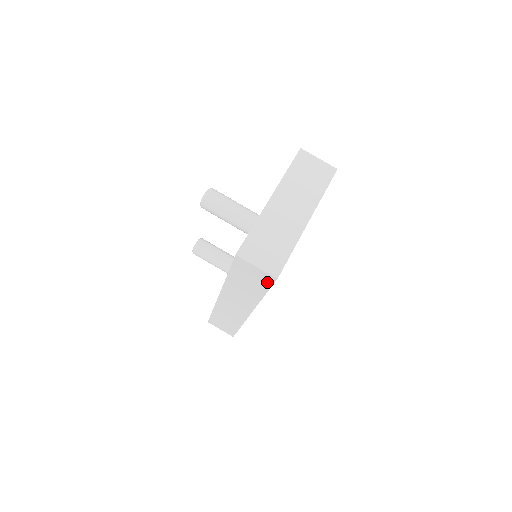
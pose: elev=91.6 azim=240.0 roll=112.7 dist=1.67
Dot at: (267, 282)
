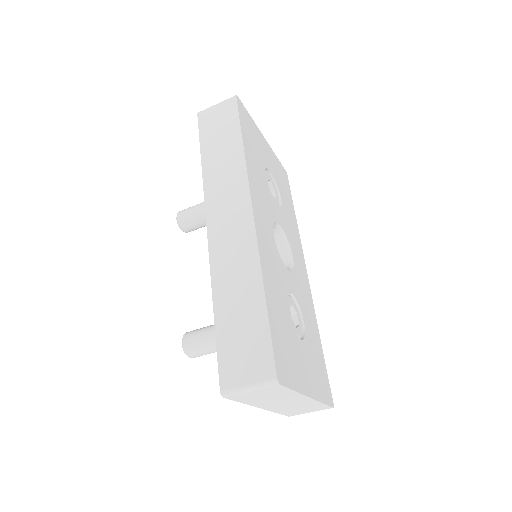
Dot at: occluded
